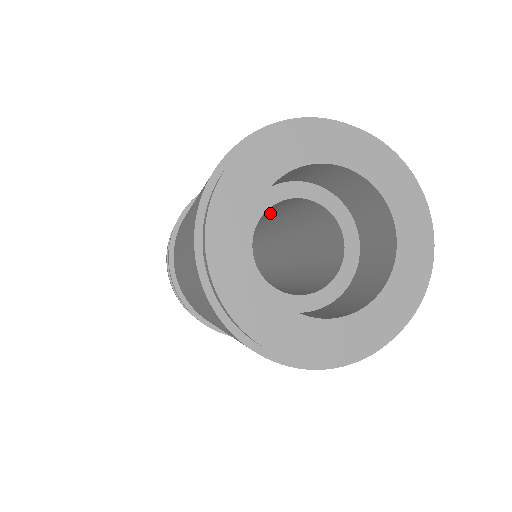
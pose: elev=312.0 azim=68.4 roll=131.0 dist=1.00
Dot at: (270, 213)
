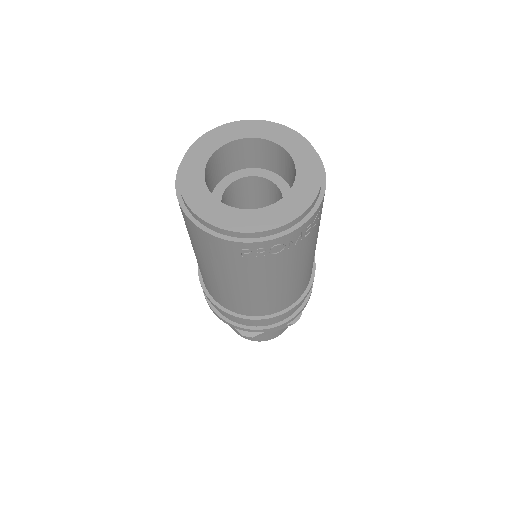
Dot at: occluded
